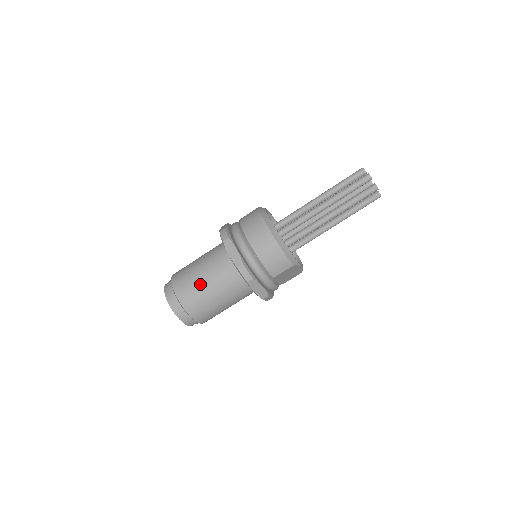
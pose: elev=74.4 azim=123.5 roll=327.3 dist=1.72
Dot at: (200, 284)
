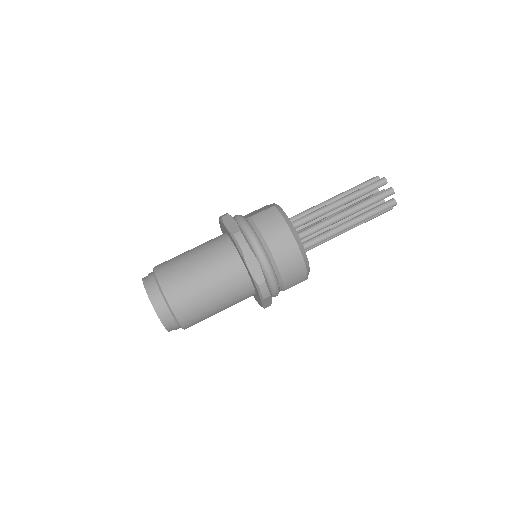
Dot at: (202, 295)
